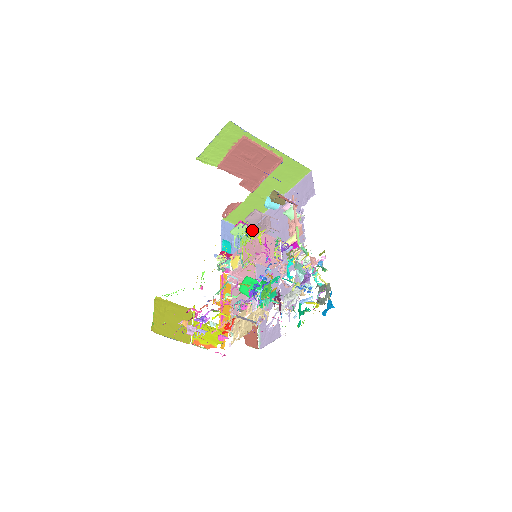
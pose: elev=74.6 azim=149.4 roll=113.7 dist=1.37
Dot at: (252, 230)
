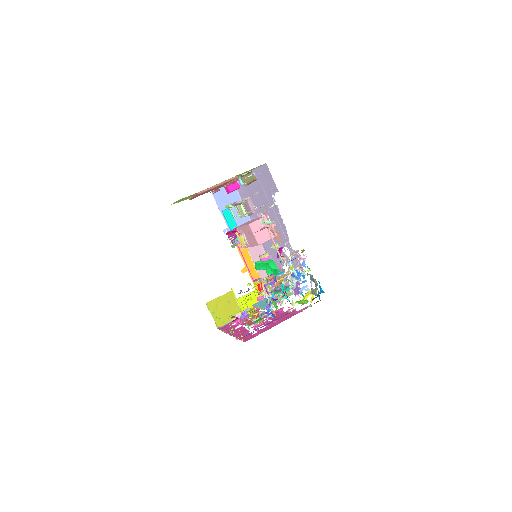
Dot at: occluded
